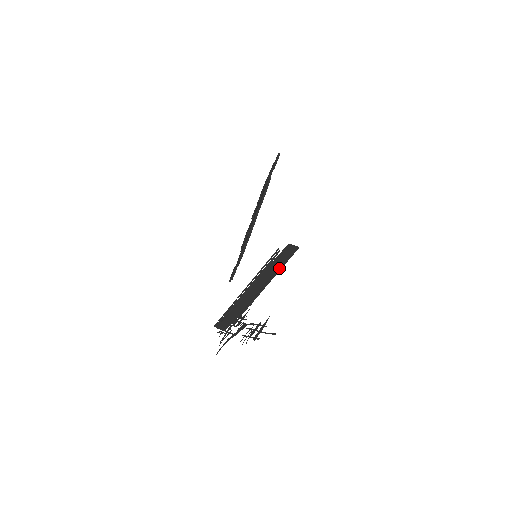
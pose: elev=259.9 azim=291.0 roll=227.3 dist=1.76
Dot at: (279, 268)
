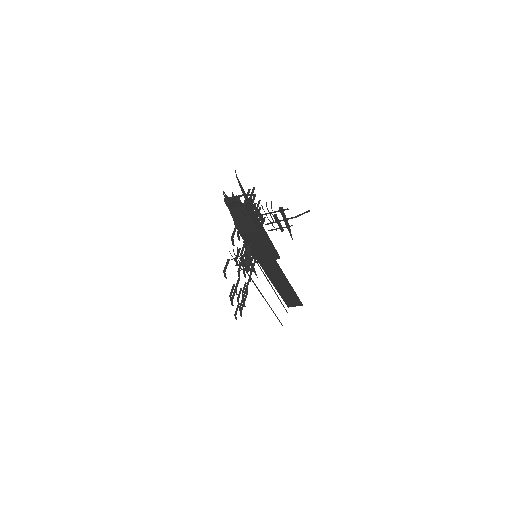
Dot at: occluded
